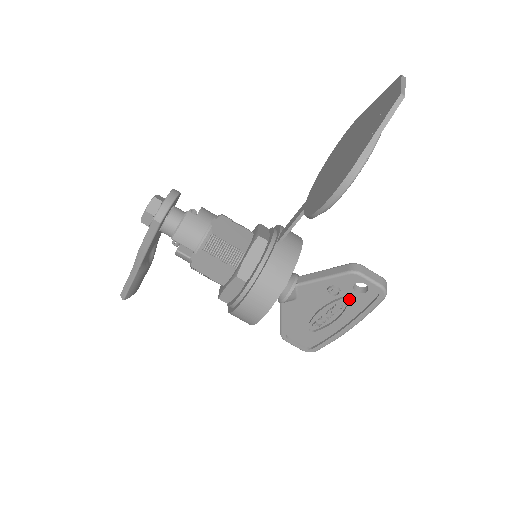
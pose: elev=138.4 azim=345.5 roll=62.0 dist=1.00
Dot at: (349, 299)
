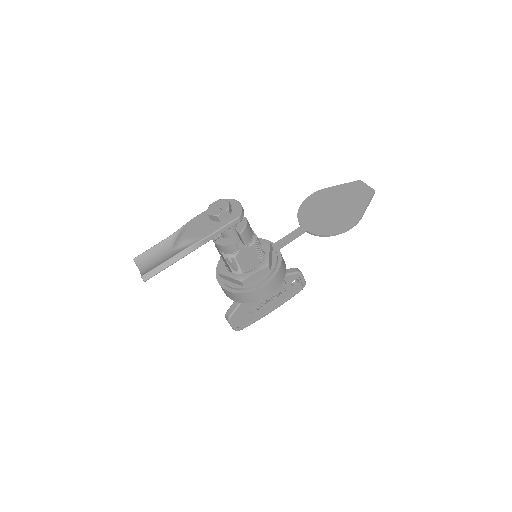
Dot at: (286, 290)
